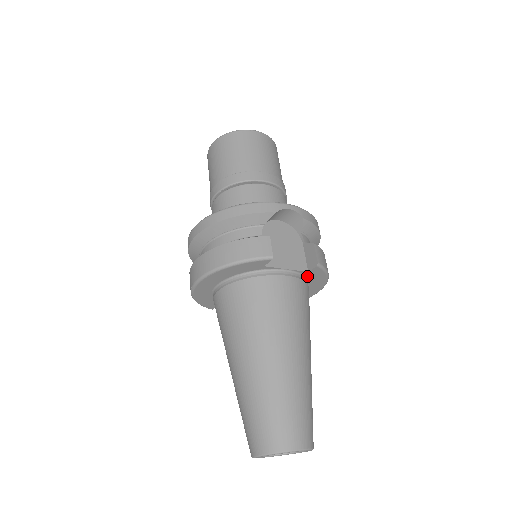
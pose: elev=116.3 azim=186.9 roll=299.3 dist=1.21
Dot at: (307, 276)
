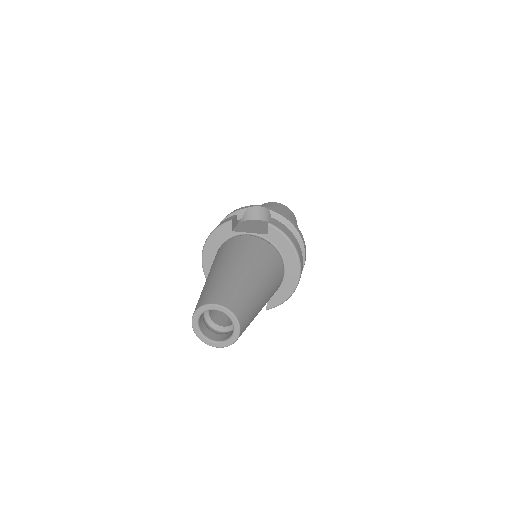
Dot at: (272, 241)
